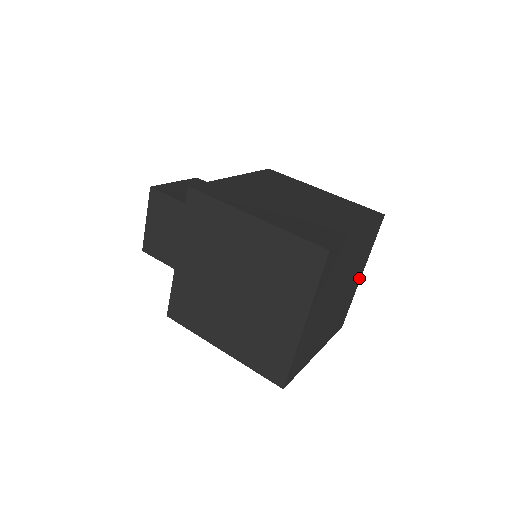
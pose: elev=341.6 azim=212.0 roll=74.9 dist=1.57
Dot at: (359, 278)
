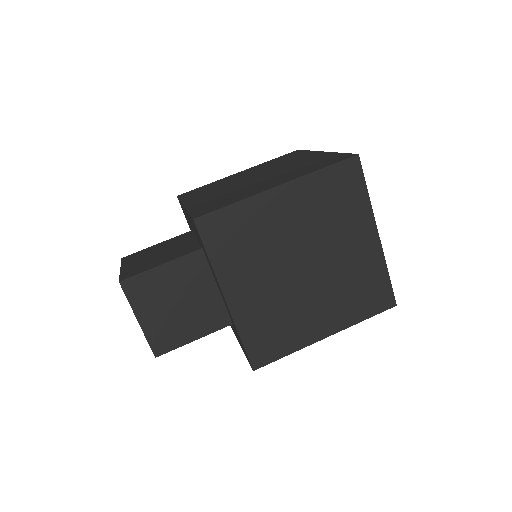
Dot at: occluded
